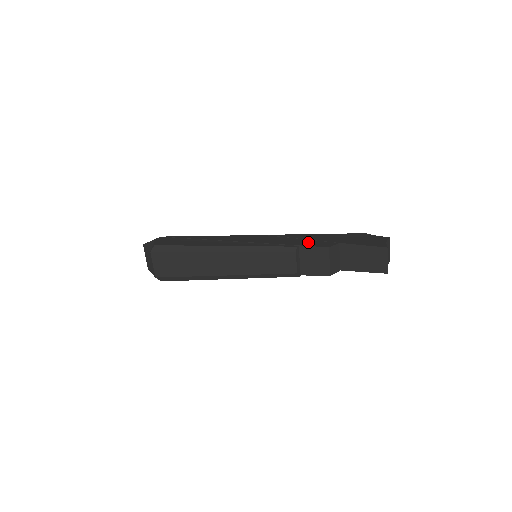
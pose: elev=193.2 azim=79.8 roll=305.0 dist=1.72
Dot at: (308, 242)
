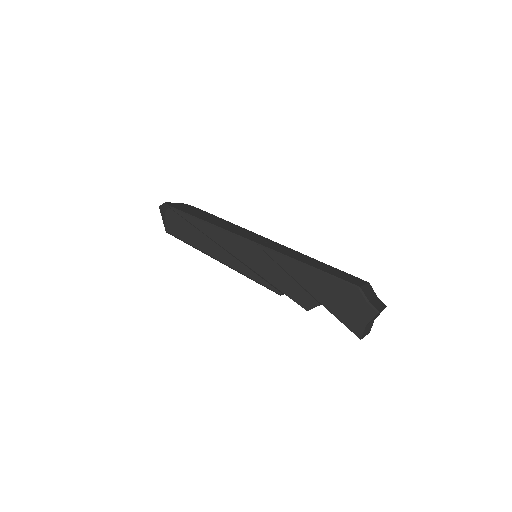
Dot at: (292, 289)
